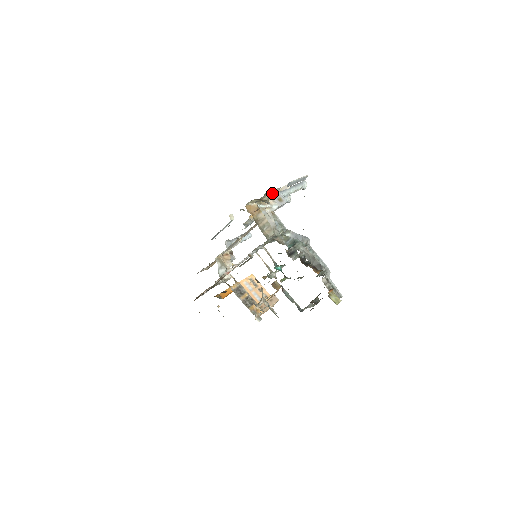
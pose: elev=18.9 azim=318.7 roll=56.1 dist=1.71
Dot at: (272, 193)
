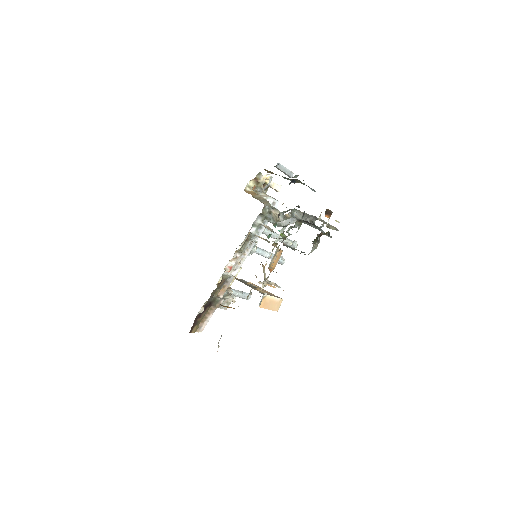
Dot at: (266, 179)
